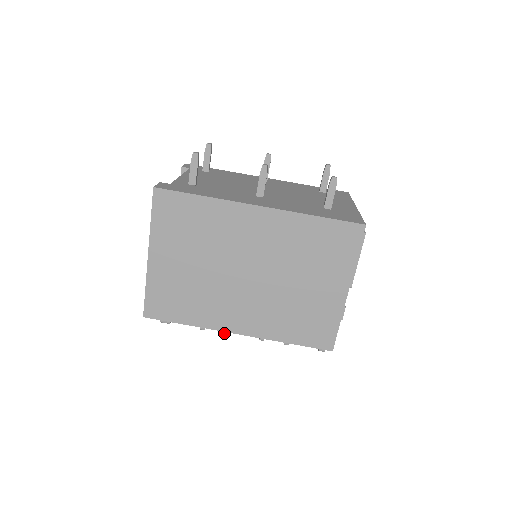
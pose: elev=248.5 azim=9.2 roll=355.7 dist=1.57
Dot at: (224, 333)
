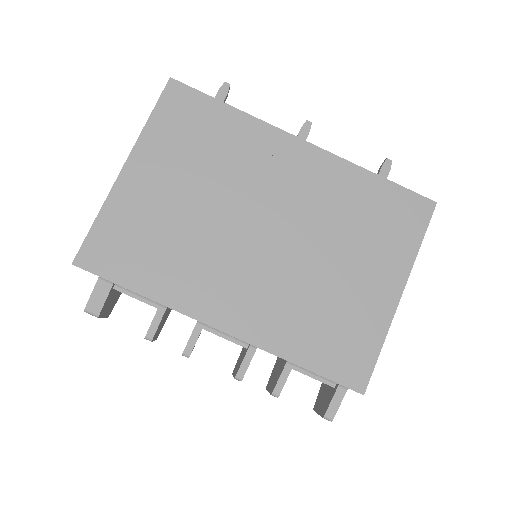
Dot at: occluded
